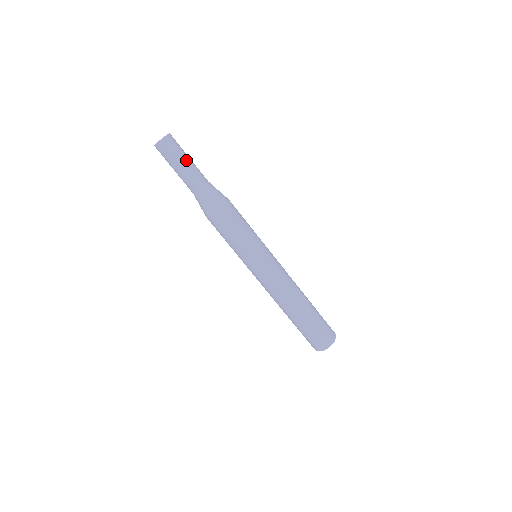
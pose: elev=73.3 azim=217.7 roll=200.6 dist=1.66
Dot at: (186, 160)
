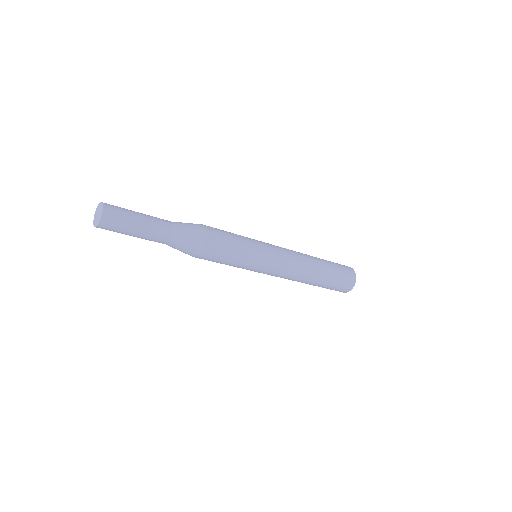
Dot at: (140, 224)
